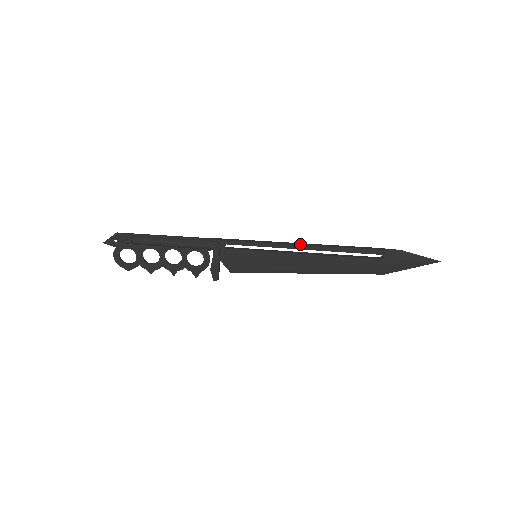
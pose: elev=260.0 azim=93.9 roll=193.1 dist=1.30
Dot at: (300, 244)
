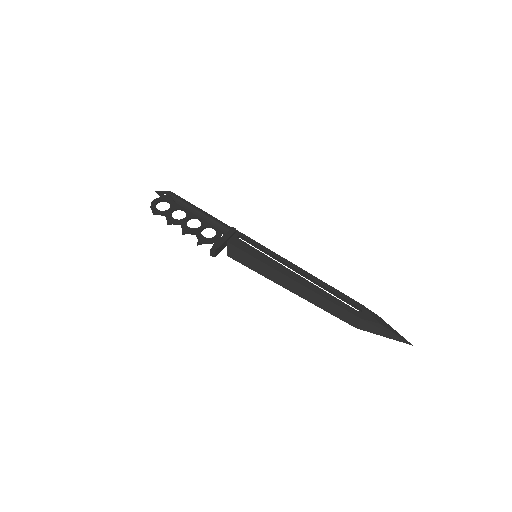
Dot at: (296, 266)
